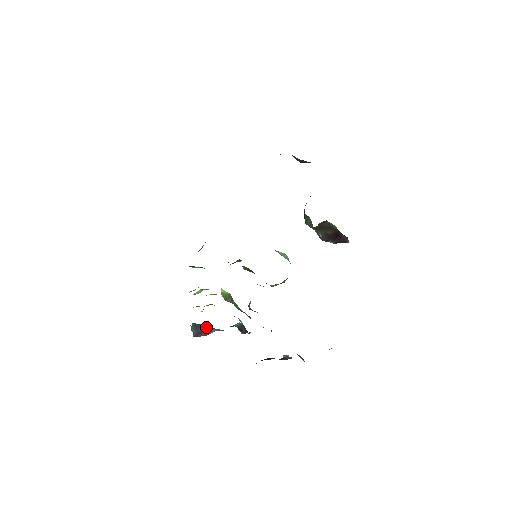
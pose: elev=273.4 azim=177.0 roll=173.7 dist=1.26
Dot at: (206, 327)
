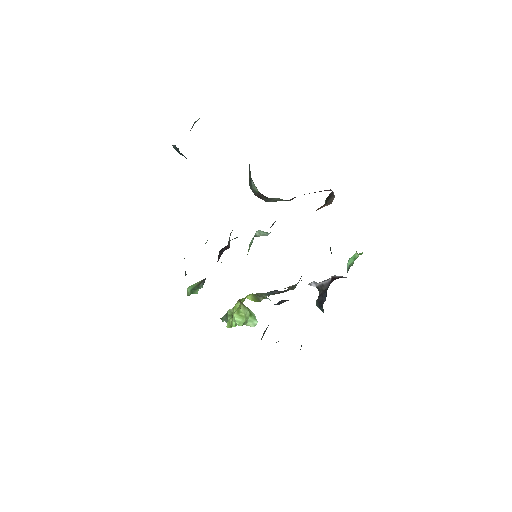
Dot at: (266, 329)
